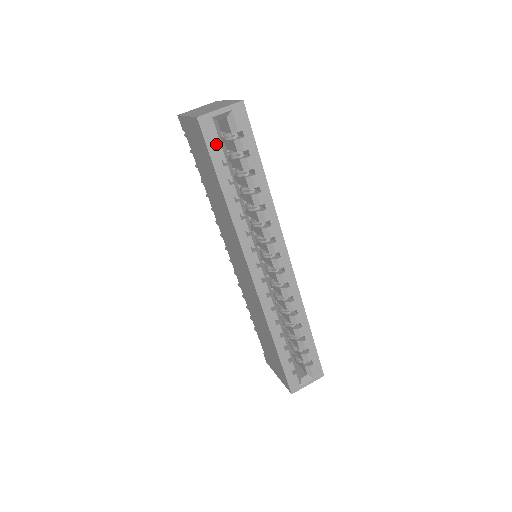
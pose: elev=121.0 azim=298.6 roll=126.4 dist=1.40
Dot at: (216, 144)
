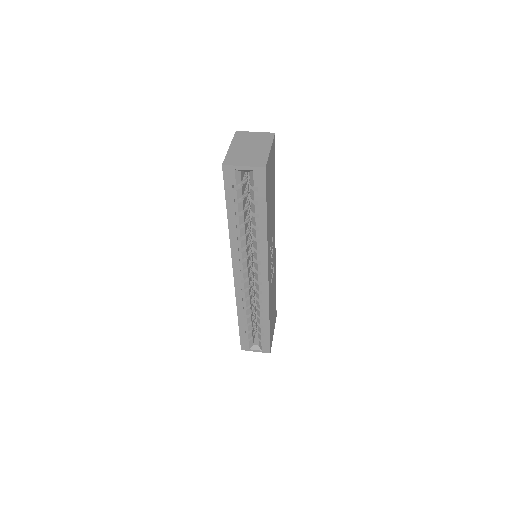
Dot at: occluded
